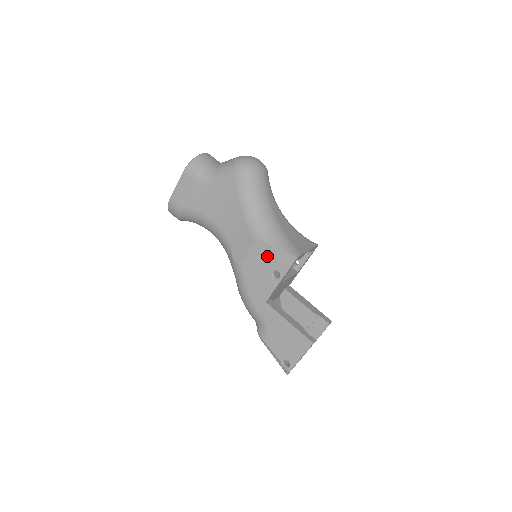
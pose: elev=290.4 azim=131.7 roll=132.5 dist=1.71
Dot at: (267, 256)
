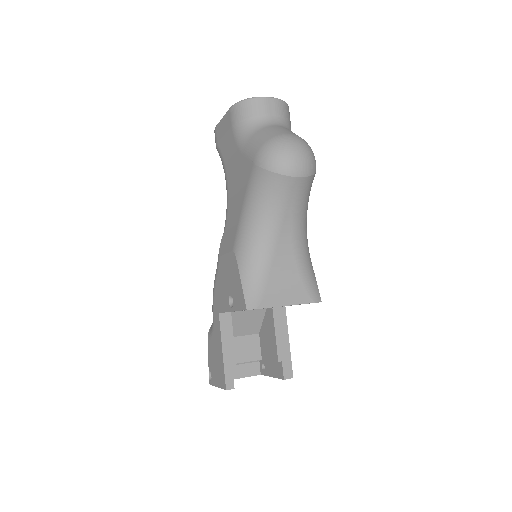
Dot at: (233, 277)
